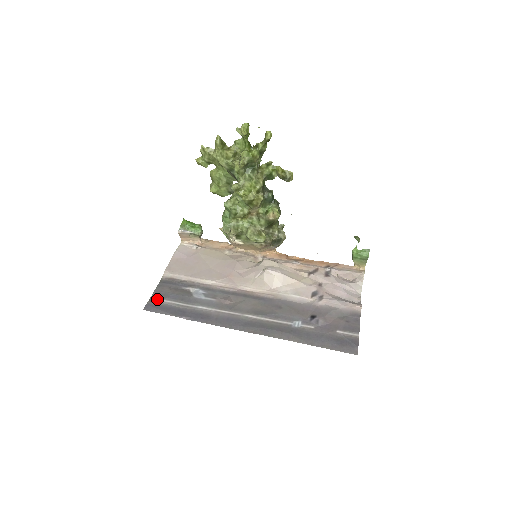
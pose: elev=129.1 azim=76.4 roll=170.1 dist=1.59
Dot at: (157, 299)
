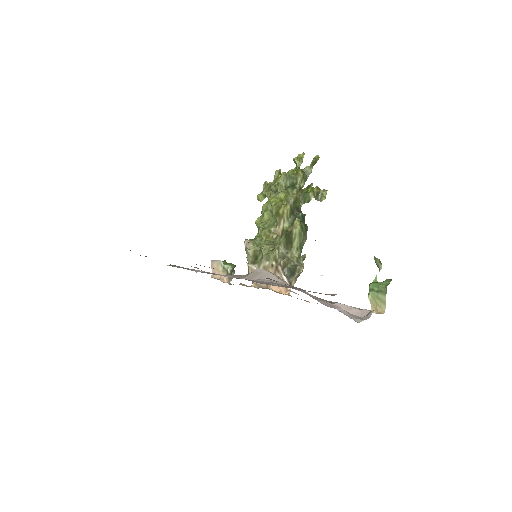
Dot at: occluded
